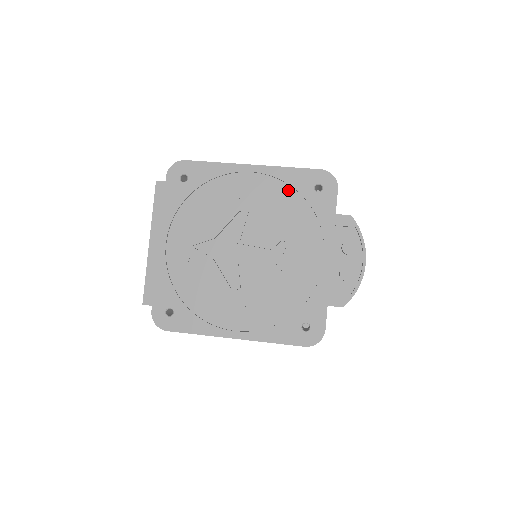
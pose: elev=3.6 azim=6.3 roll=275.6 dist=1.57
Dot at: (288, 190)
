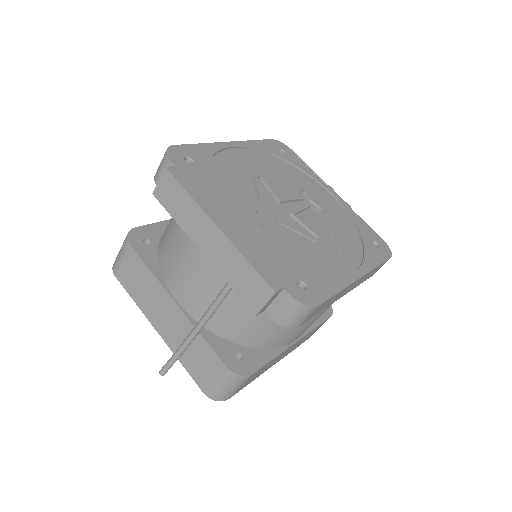
Dot at: (267, 156)
